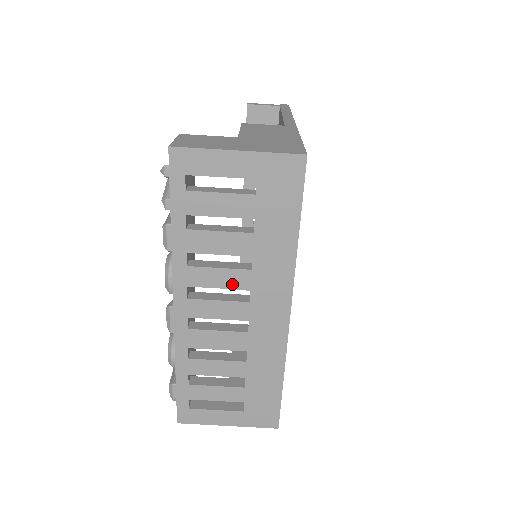
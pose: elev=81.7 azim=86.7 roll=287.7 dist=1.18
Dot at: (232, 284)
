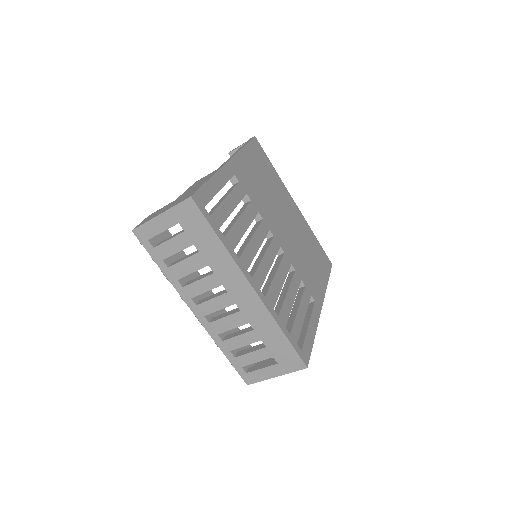
Dot at: (211, 286)
